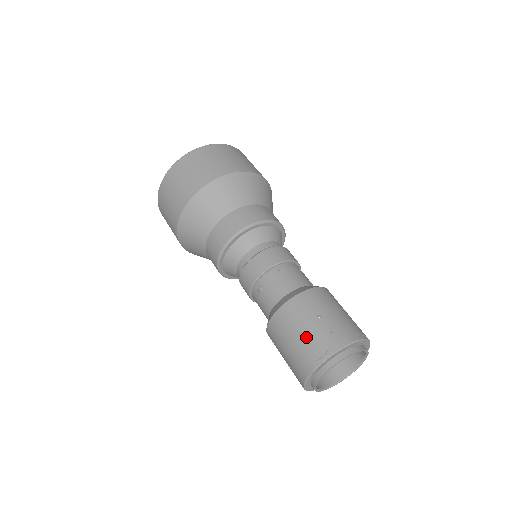
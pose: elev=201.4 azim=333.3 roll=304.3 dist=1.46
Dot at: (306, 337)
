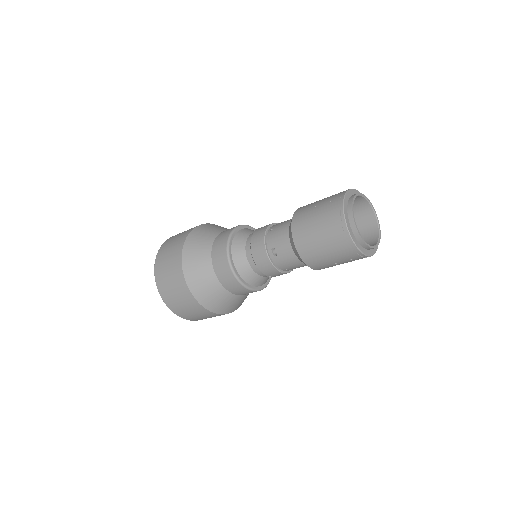
Dot at: (321, 220)
